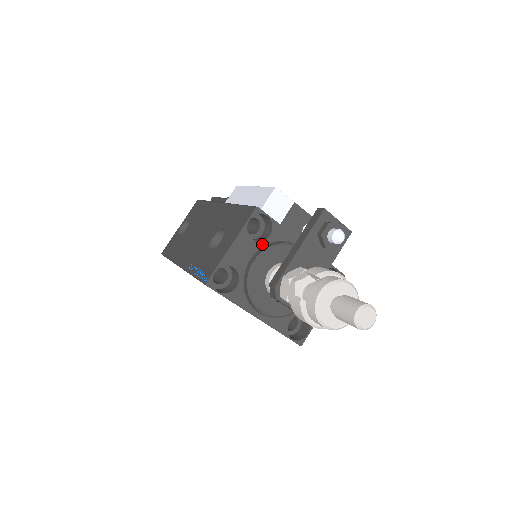
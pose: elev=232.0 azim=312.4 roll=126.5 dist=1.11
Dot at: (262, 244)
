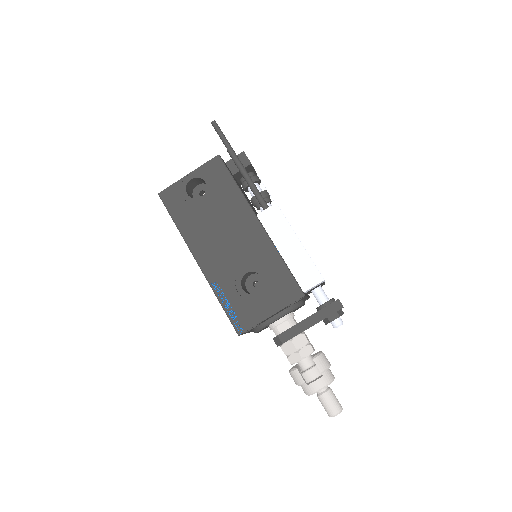
Dot at: (287, 307)
